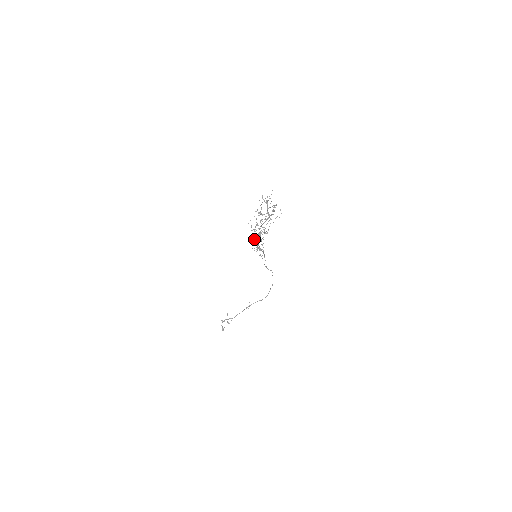
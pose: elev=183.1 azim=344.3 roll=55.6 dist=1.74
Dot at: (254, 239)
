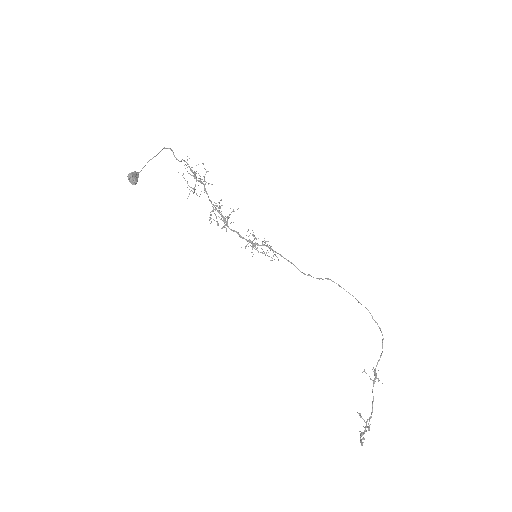
Dot at: (131, 181)
